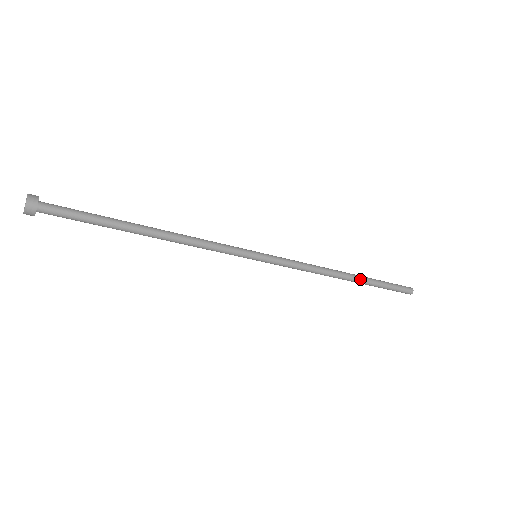
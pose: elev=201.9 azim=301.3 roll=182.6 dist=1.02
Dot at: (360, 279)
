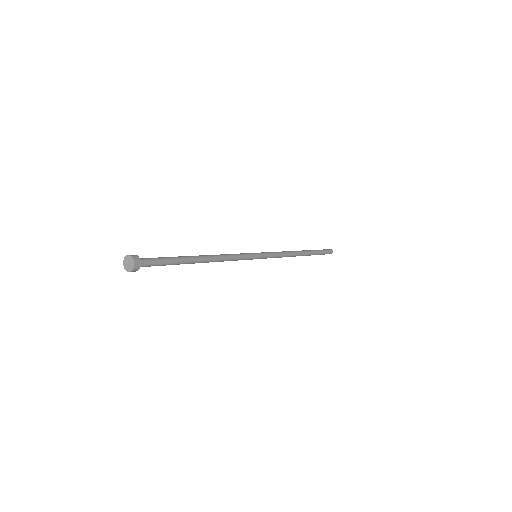
Dot at: (308, 254)
